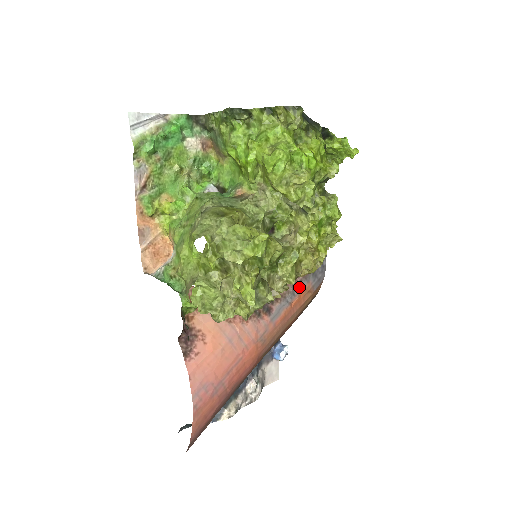
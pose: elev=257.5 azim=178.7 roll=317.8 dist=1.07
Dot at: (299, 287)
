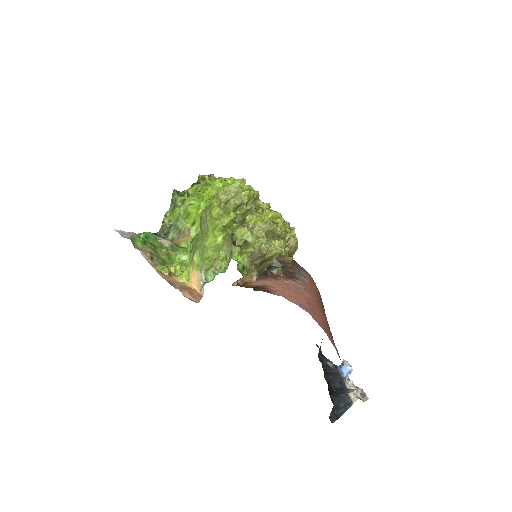
Dot at: (301, 273)
